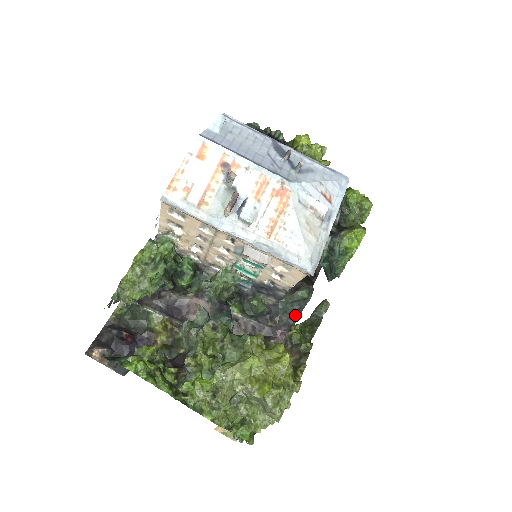
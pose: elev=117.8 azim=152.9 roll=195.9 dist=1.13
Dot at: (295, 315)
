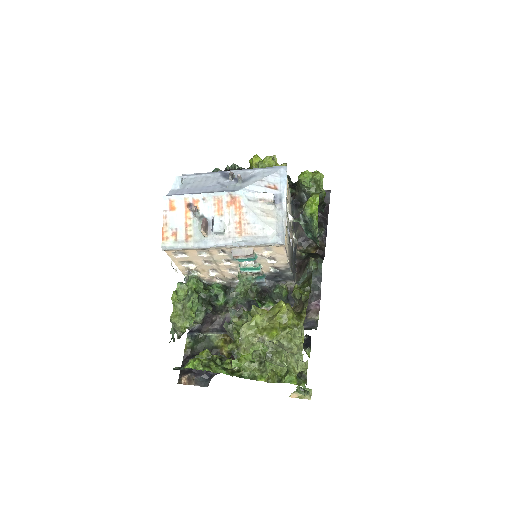
Dot at: (317, 286)
